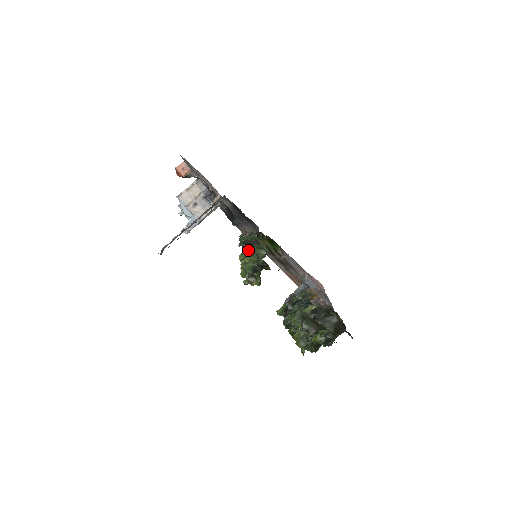
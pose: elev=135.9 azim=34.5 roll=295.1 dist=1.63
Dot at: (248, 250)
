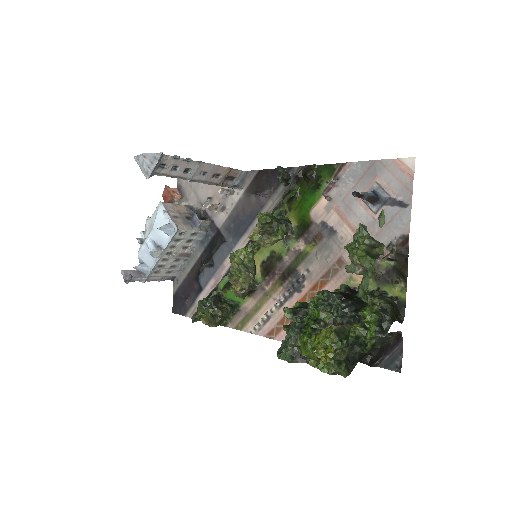
Dot at: occluded
